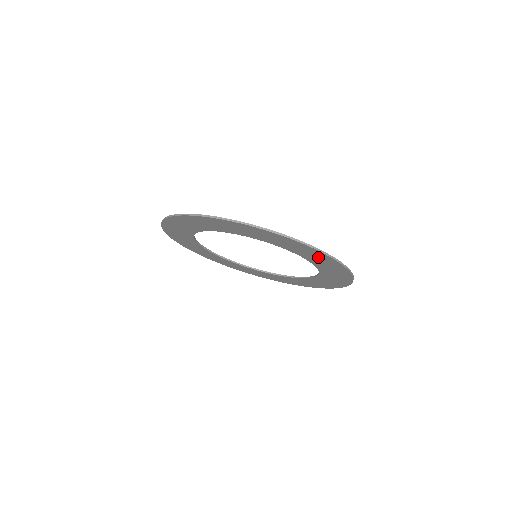
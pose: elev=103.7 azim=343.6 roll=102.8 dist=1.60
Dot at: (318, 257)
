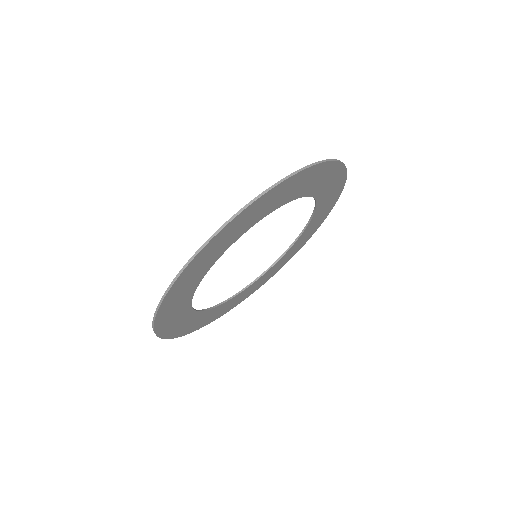
Dot at: (271, 200)
